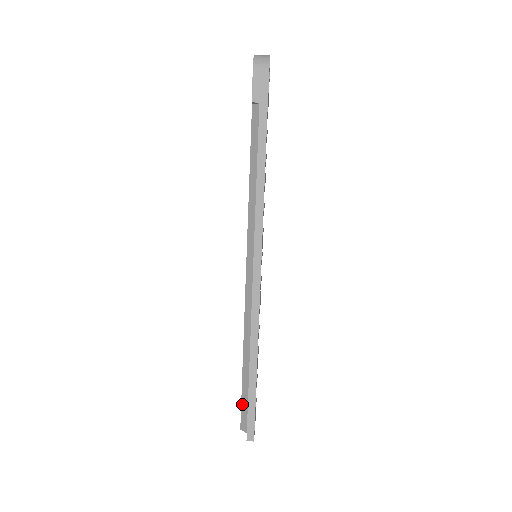
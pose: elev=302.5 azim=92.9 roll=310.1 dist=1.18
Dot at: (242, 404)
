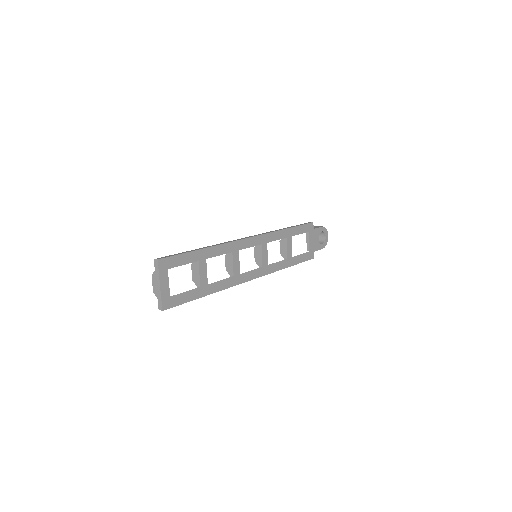
Dot at: occluded
